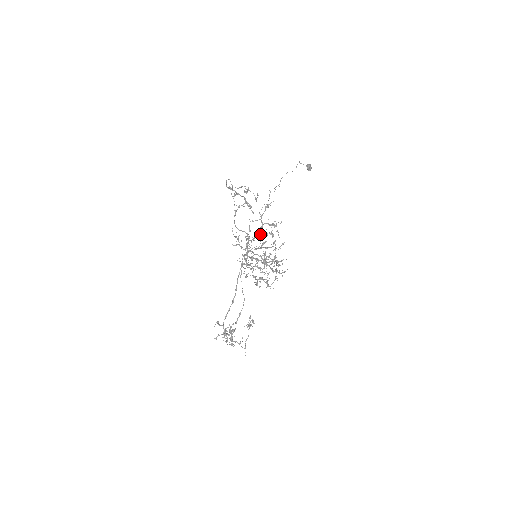
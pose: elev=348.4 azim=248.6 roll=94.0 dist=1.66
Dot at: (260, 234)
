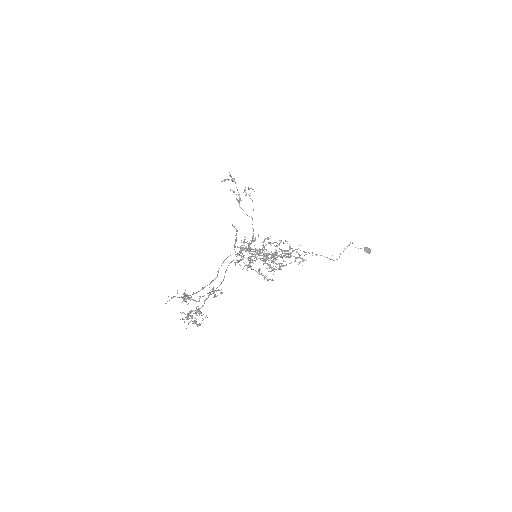
Dot at: occluded
